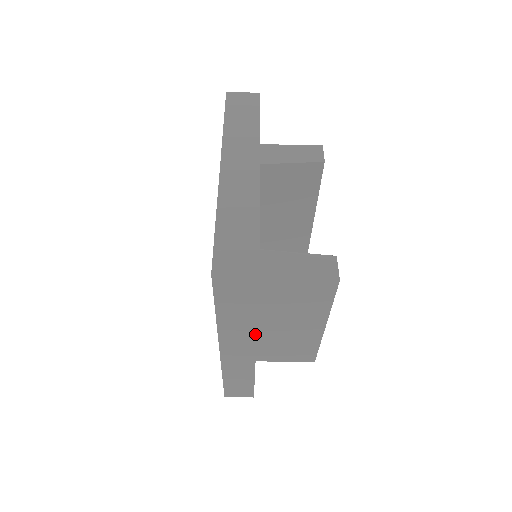
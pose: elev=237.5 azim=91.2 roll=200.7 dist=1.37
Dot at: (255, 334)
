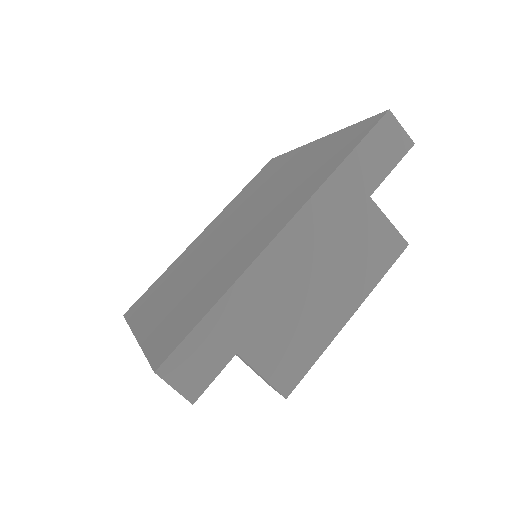
Dot at: (342, 226)
